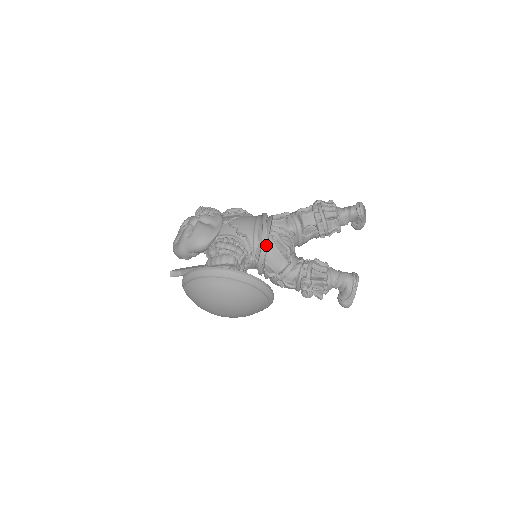
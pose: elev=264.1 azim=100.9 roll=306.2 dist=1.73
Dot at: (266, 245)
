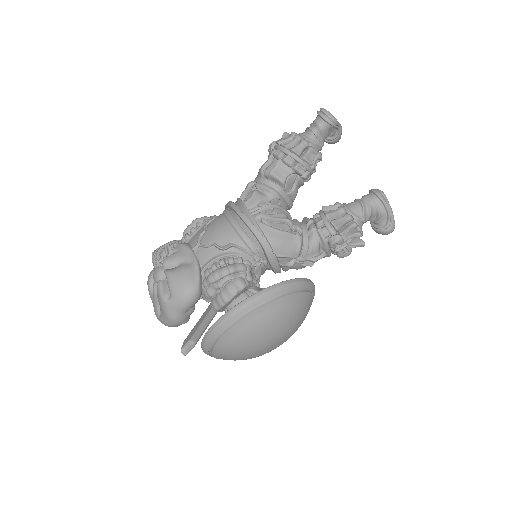
Dot at: (263, 237)
